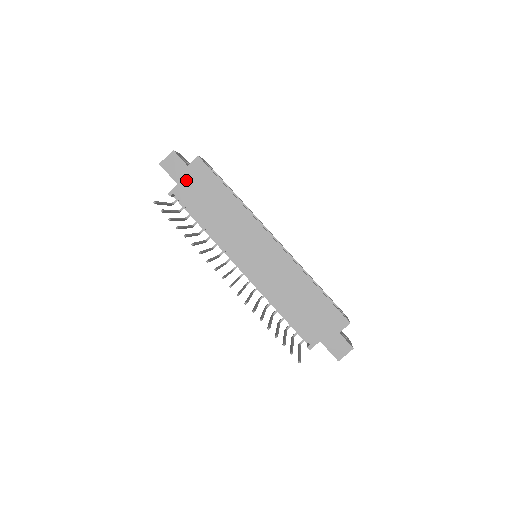
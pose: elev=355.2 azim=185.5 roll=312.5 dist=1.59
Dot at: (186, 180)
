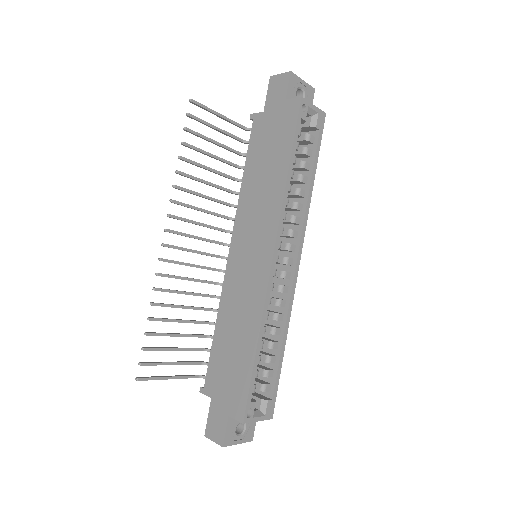
Dot at: (272, 114)
